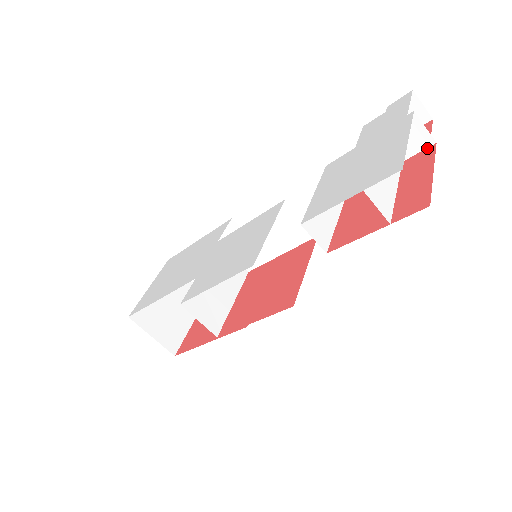
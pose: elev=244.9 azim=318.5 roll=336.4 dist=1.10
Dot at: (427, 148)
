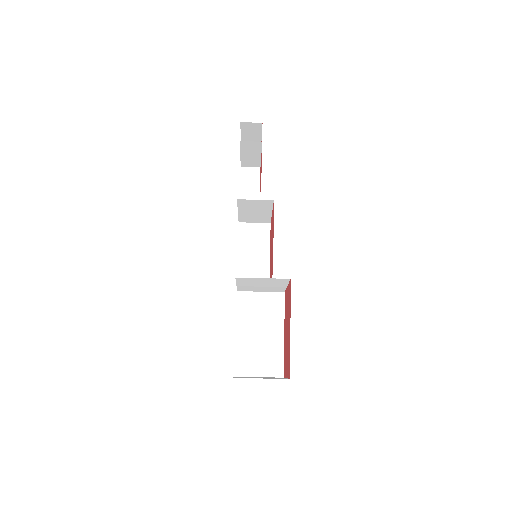
Dot at: occluded
